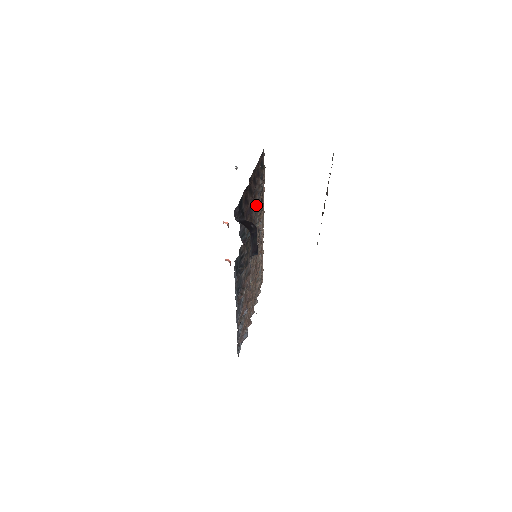
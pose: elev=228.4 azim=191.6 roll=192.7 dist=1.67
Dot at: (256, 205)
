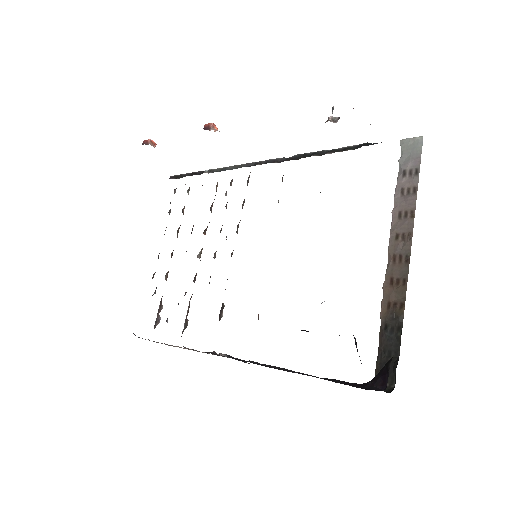
Dot at: occluded
